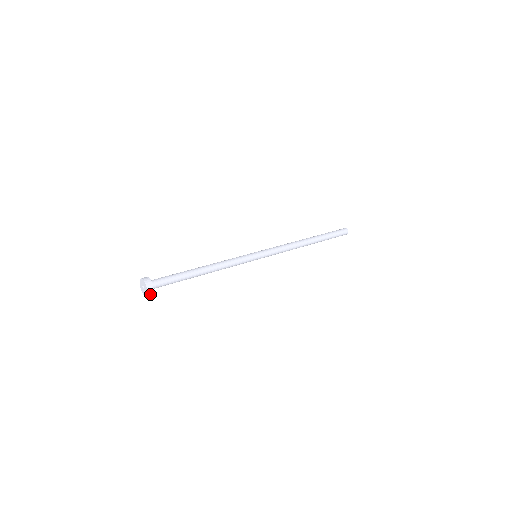
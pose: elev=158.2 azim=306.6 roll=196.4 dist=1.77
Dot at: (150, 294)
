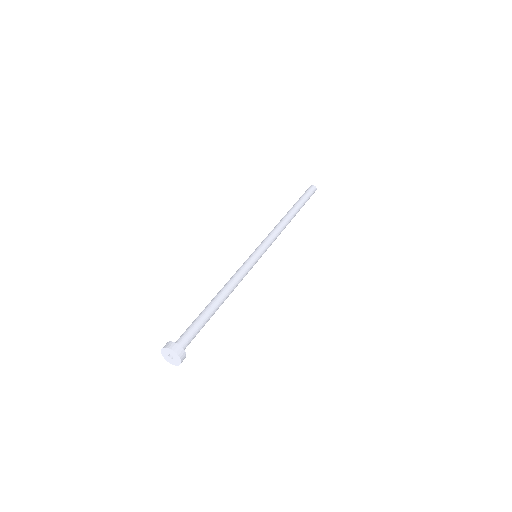
Dot at: occluded
